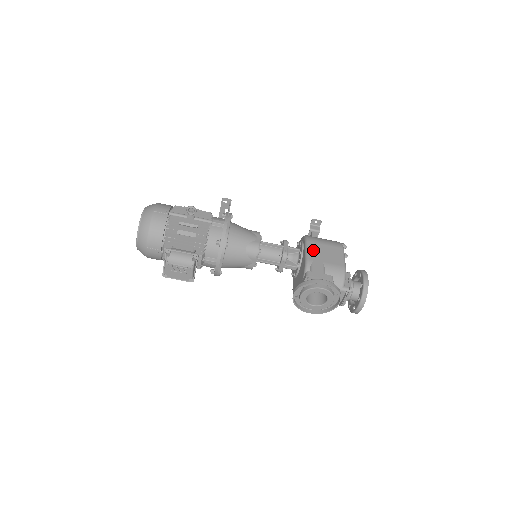
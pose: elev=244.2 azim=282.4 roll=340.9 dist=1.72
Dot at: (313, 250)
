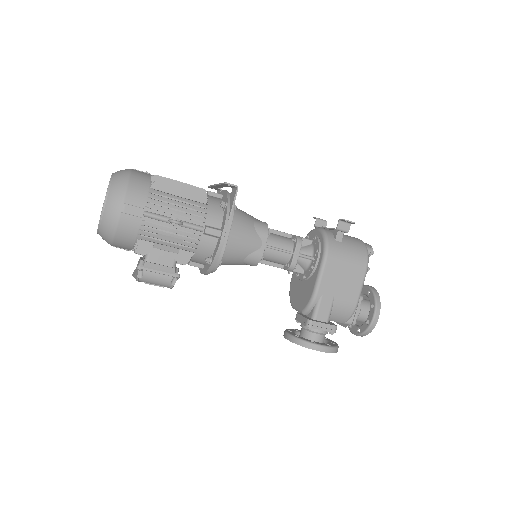
Dot at: (328, 276)
